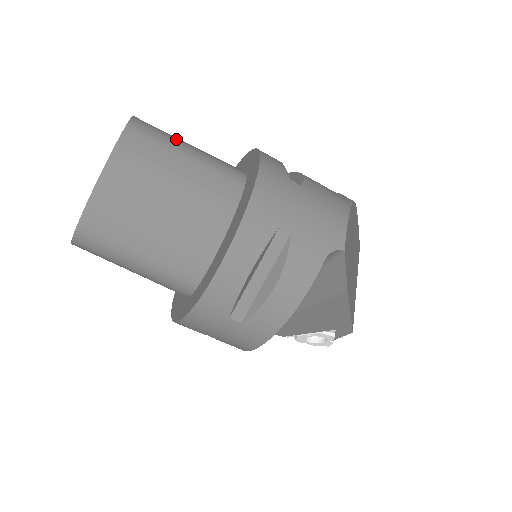
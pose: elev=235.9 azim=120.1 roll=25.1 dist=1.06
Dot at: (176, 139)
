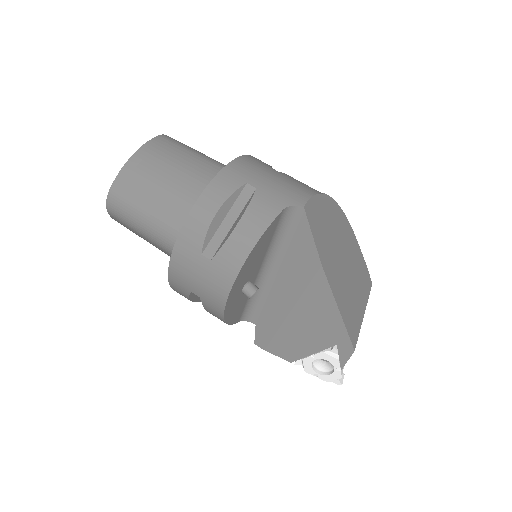
Dot at: (194, 149)
